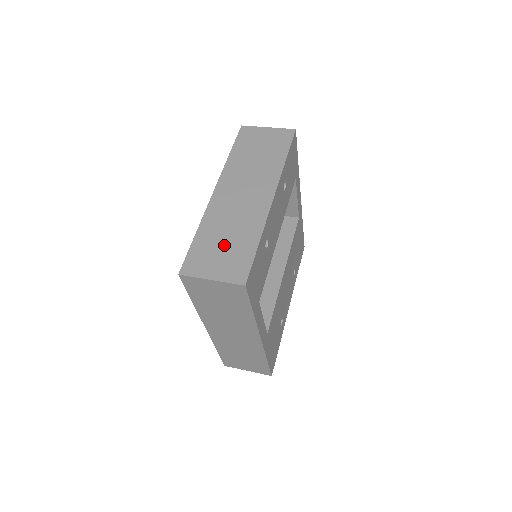
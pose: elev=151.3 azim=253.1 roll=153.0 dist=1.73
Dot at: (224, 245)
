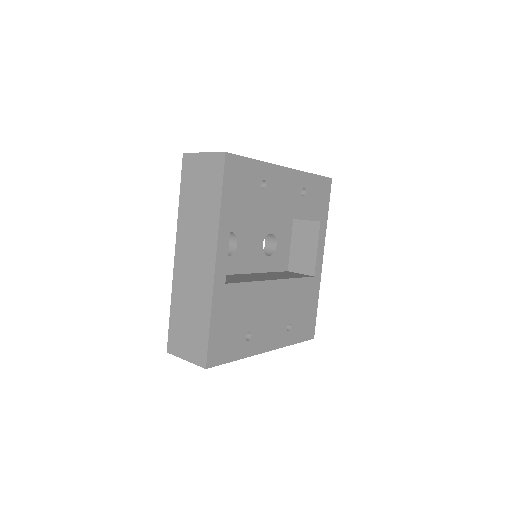
Dot at: occluded
